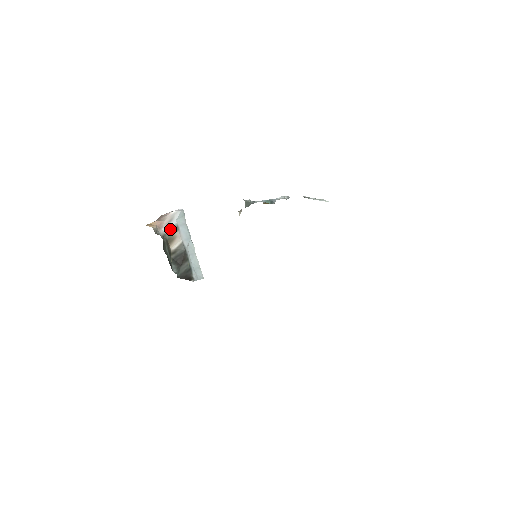
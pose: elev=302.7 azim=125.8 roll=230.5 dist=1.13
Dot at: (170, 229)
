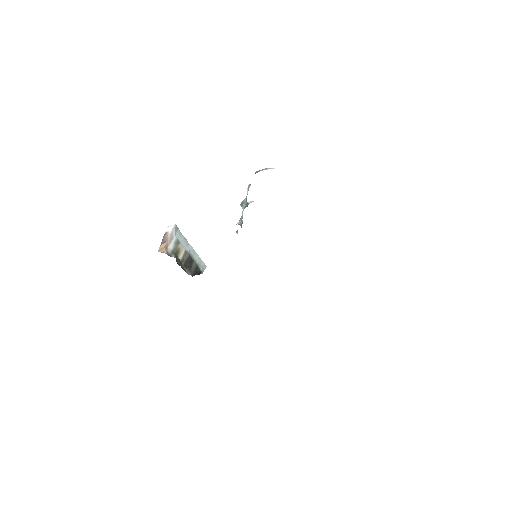
Dot at: (174, 245)
